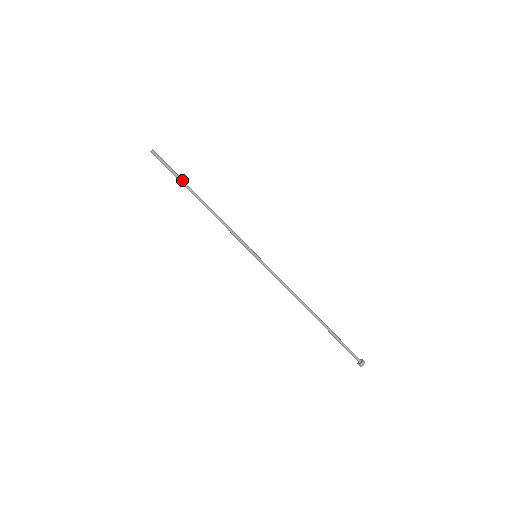
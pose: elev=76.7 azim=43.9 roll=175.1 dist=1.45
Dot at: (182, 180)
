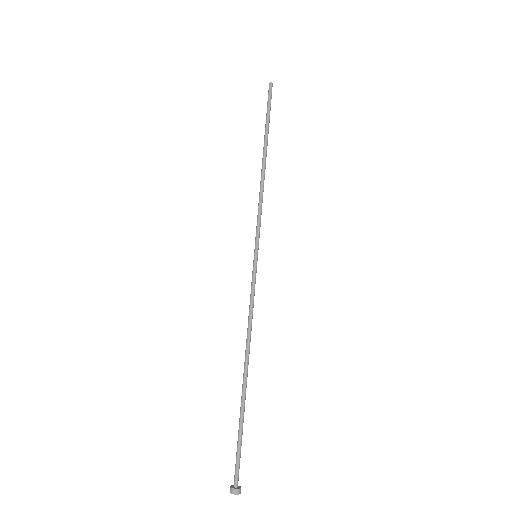
Dot at: occluded
